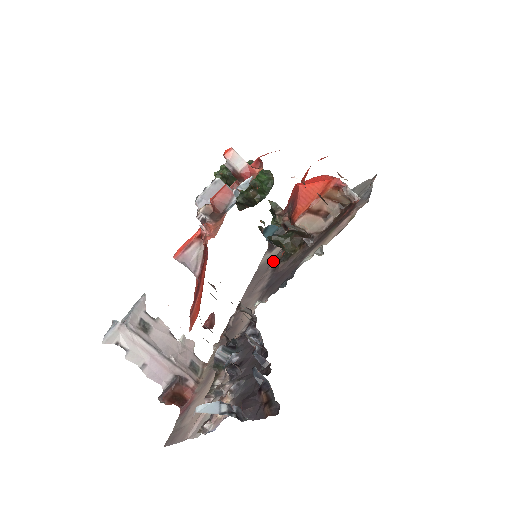
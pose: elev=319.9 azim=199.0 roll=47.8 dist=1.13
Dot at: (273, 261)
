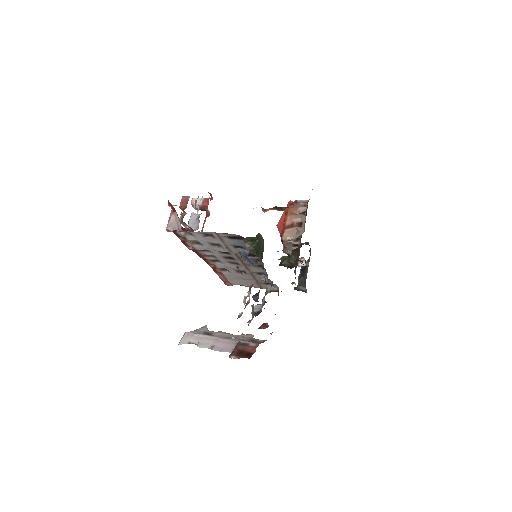
Dot at: (298, 282)
